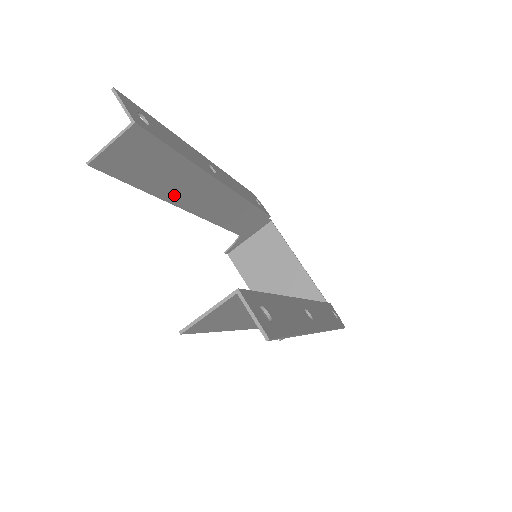
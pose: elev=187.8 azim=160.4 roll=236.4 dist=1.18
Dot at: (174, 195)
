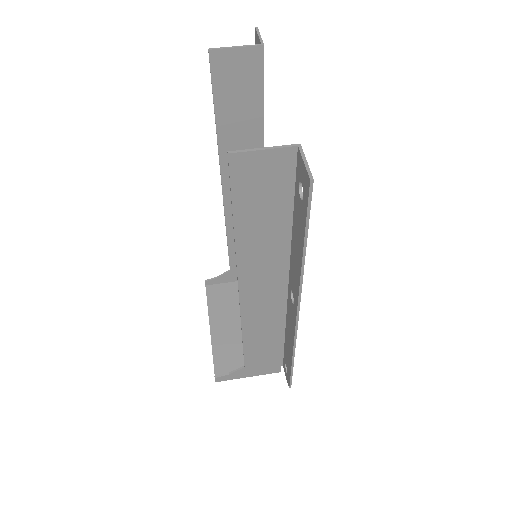
Dot at: occluded
